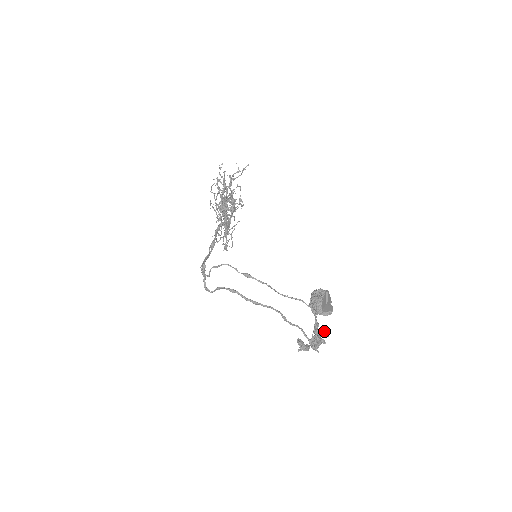
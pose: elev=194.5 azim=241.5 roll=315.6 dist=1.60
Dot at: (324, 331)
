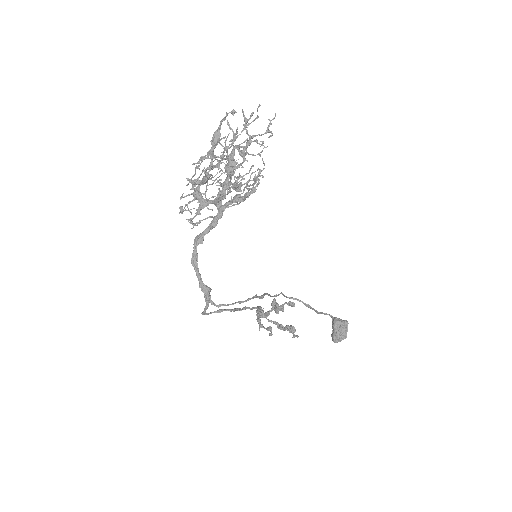
Dot at: (278, 305)
